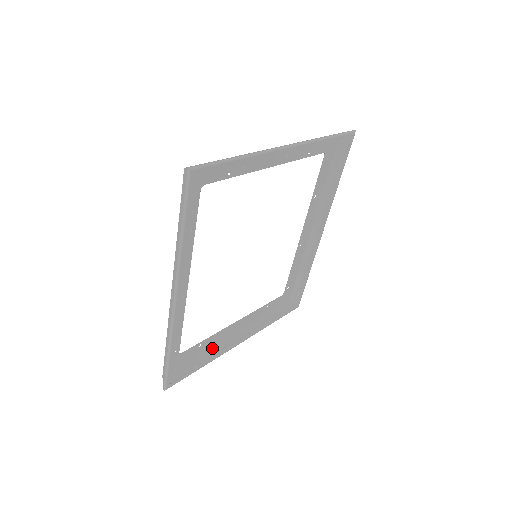
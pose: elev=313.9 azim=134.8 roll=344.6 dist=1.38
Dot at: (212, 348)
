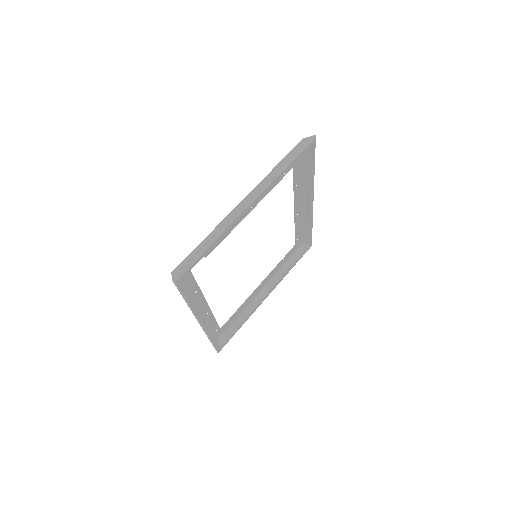
Dot at: (245, 309)
